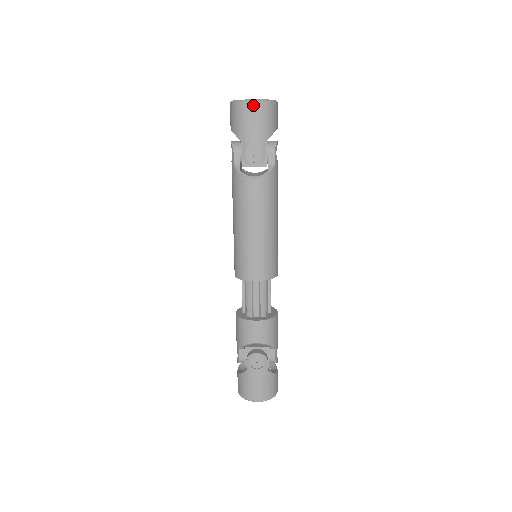
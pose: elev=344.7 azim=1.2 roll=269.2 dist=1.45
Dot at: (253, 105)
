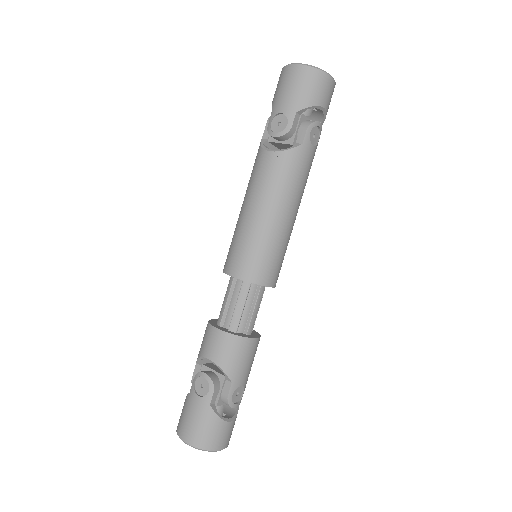
Dot at: (294, 69)
